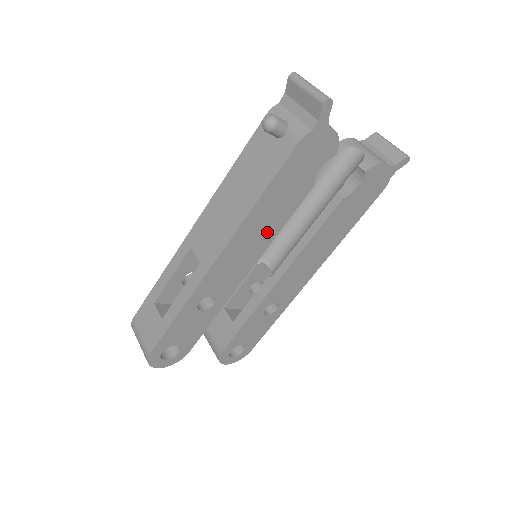
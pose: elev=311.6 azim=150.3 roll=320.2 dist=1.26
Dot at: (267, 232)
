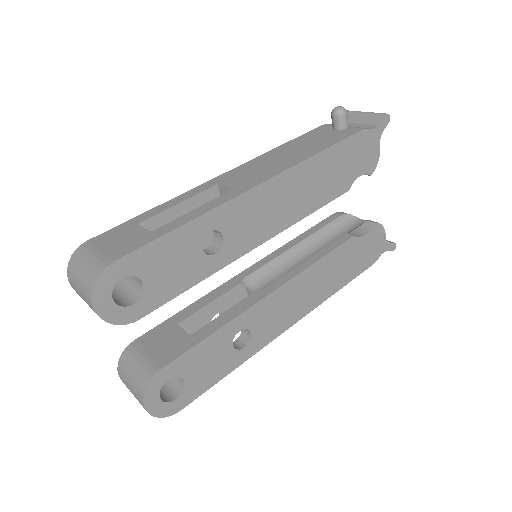
Dot at: (302, 203)
